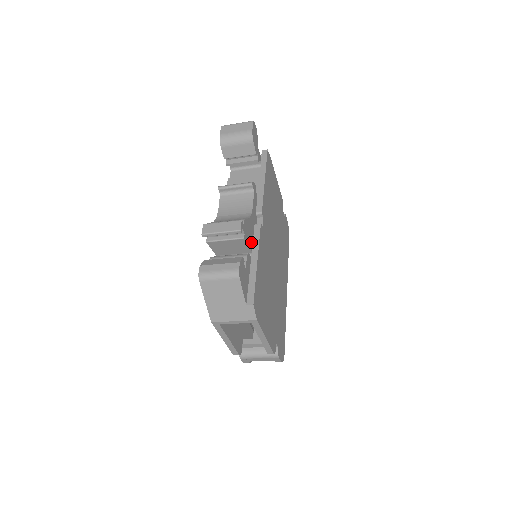
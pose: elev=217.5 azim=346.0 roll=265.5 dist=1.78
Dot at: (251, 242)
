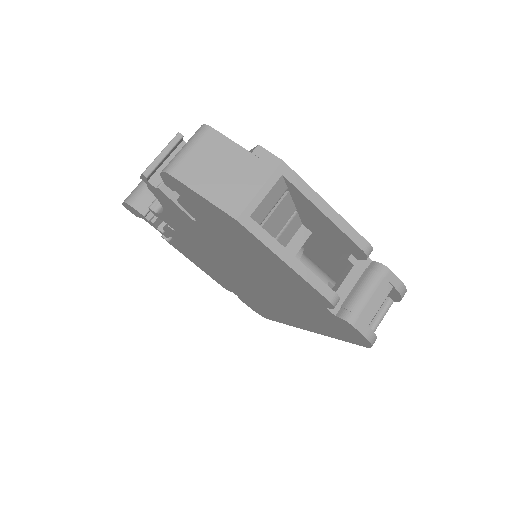
Dot at: occluded
